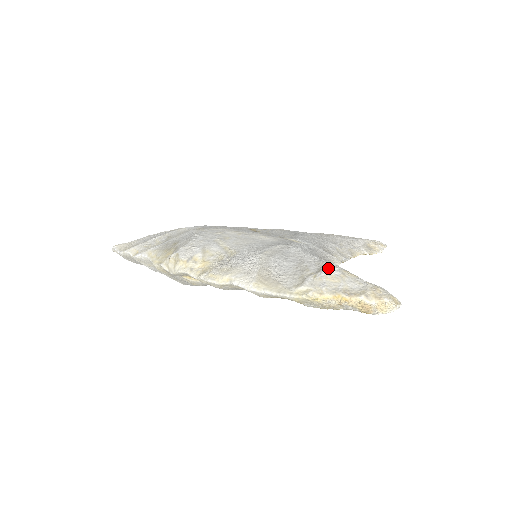
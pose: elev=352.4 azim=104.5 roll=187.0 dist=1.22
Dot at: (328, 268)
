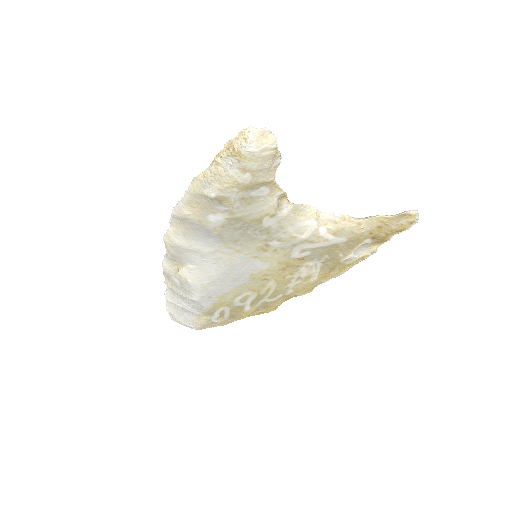
Dot at: occluded
